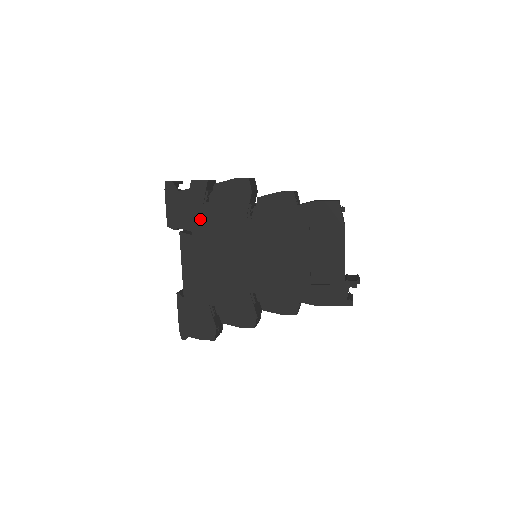
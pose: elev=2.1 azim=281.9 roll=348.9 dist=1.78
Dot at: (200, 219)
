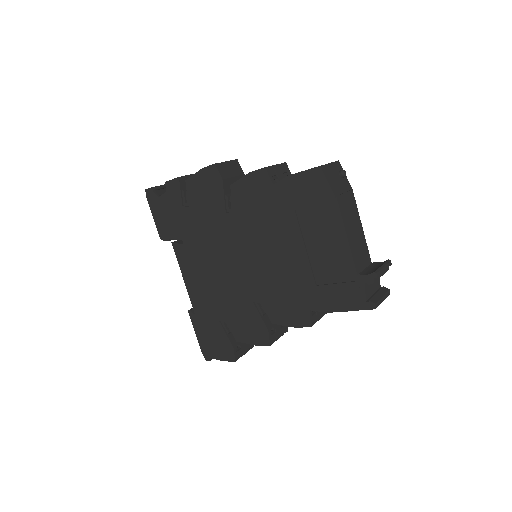
Dot at: (185, 224)
